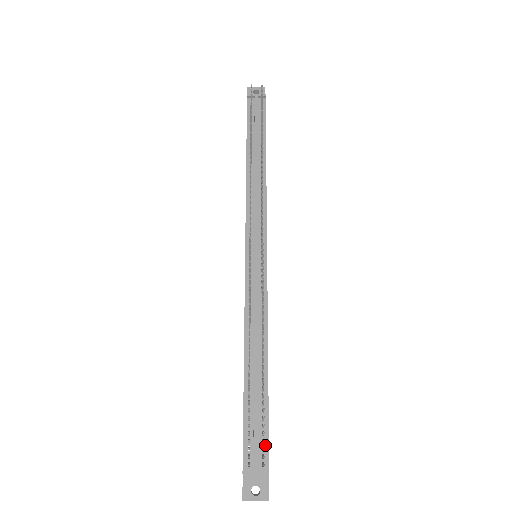
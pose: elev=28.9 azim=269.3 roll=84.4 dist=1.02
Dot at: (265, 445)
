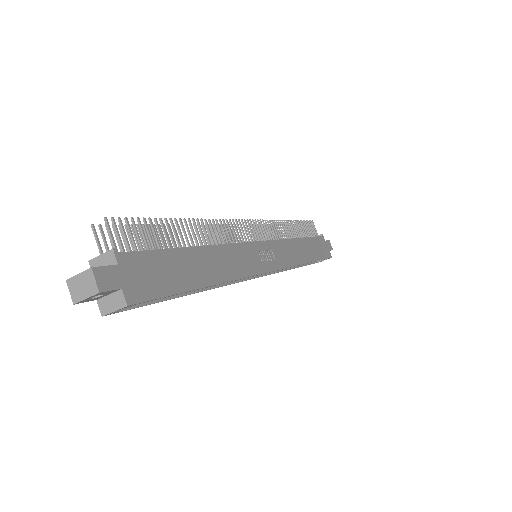
Dot at: (136, 253)
